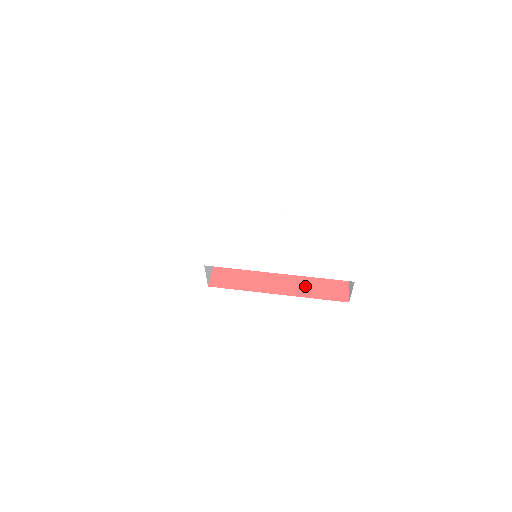
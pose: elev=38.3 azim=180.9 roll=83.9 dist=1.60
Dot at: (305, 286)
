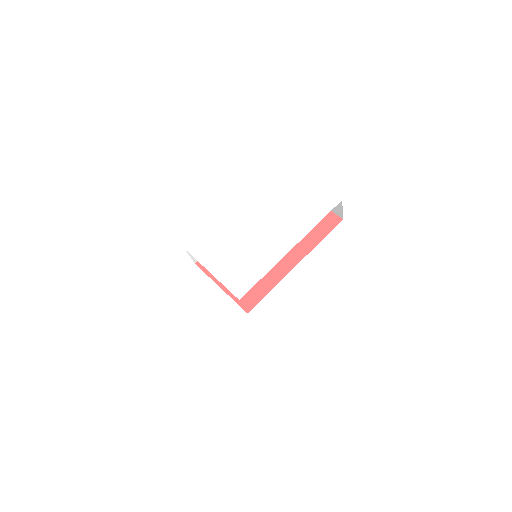
Dot at: (305, 240)
